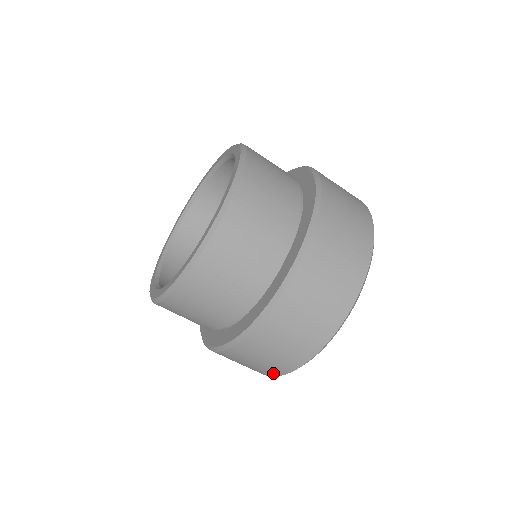
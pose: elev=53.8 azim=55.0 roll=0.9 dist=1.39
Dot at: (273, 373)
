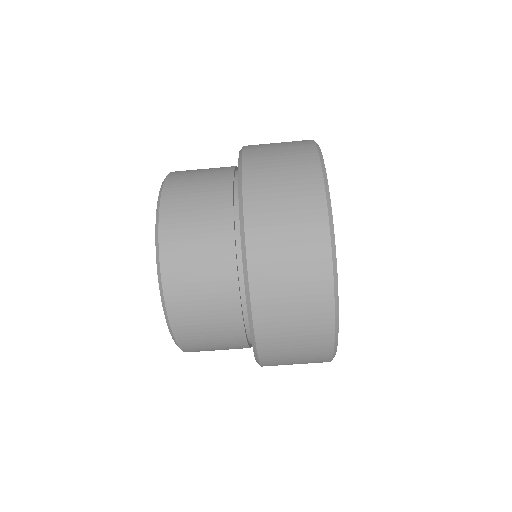
Dot at: (323, 359)
